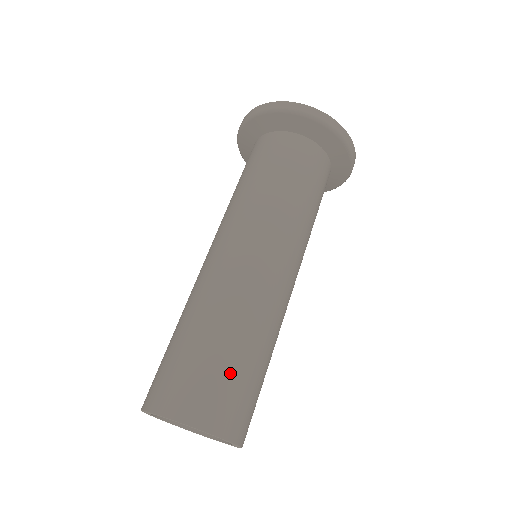
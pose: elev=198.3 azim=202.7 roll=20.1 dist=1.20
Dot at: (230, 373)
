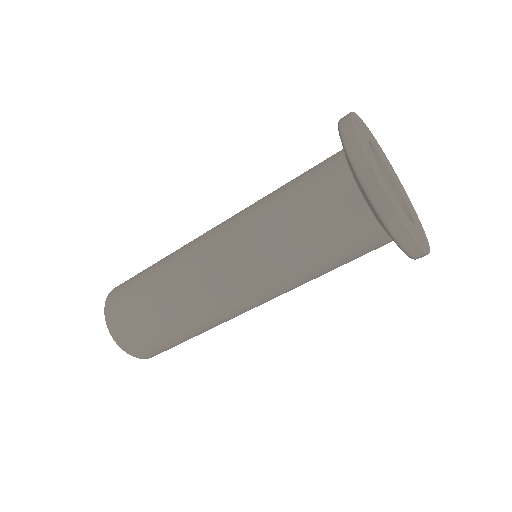
Dot at: (136, 303)
